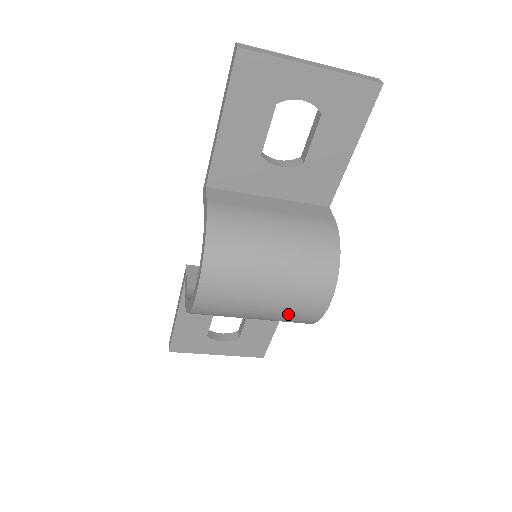
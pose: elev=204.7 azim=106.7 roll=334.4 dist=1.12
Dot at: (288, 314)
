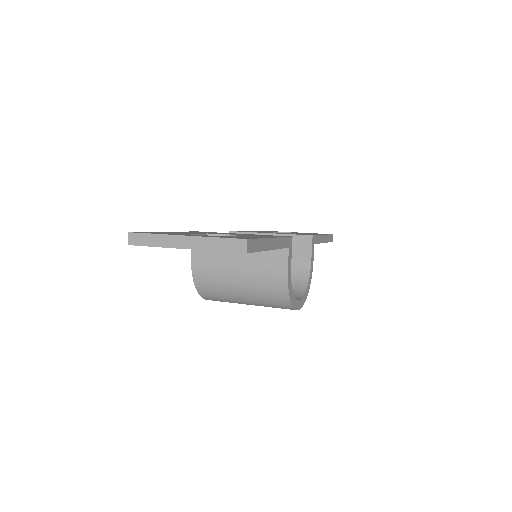
Dot at: occluded
